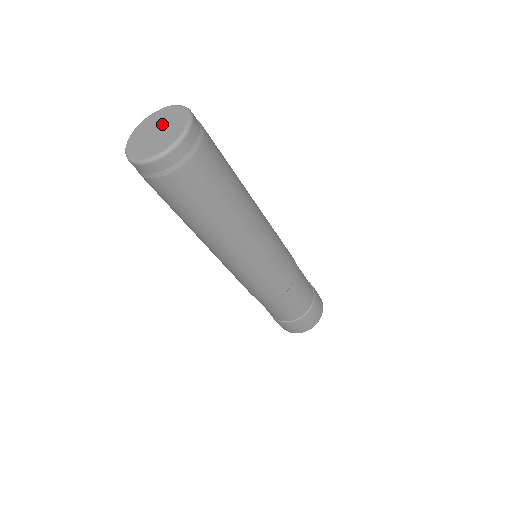
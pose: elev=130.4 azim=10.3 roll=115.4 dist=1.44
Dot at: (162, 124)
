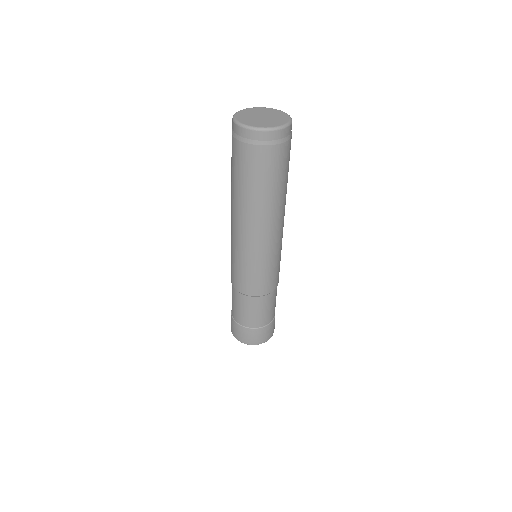
Dot at: (264, 114)
